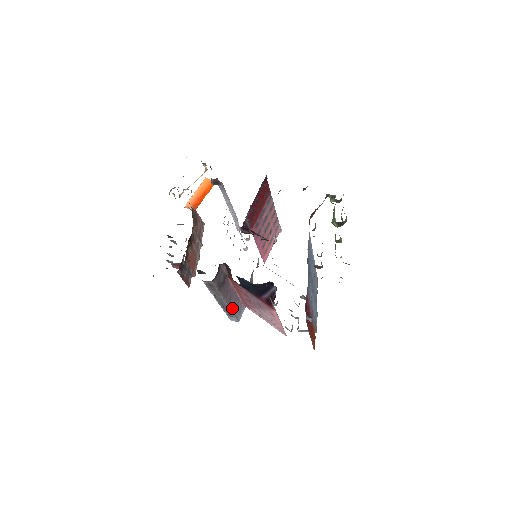
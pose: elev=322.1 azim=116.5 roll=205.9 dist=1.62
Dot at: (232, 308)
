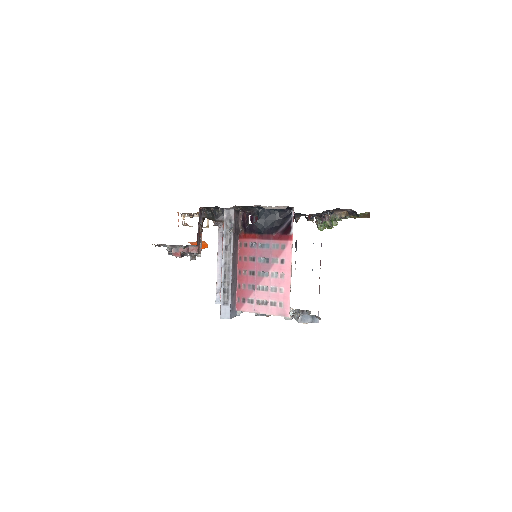
Dot at: (232, 284)
